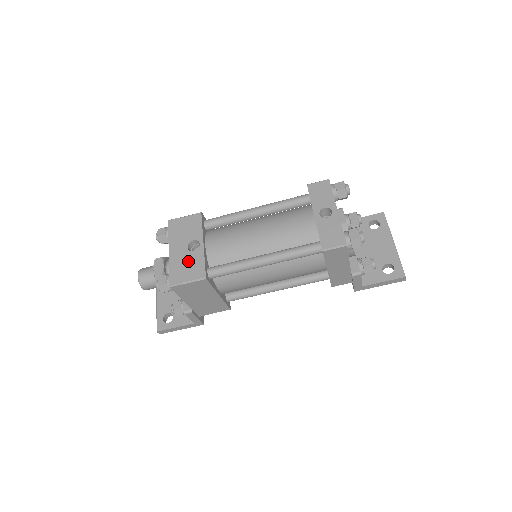
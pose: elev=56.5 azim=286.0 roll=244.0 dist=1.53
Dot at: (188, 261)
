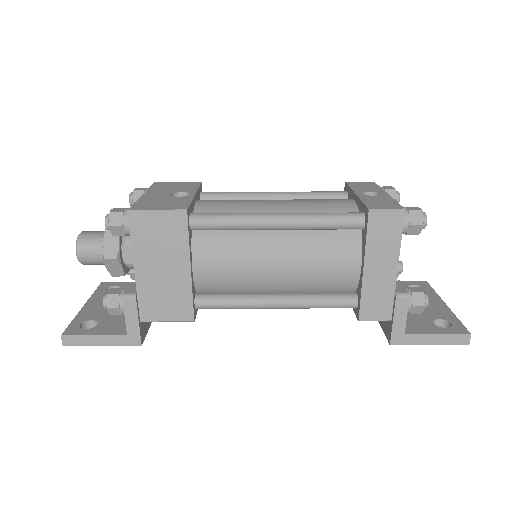
Dot at: (167, 200)
